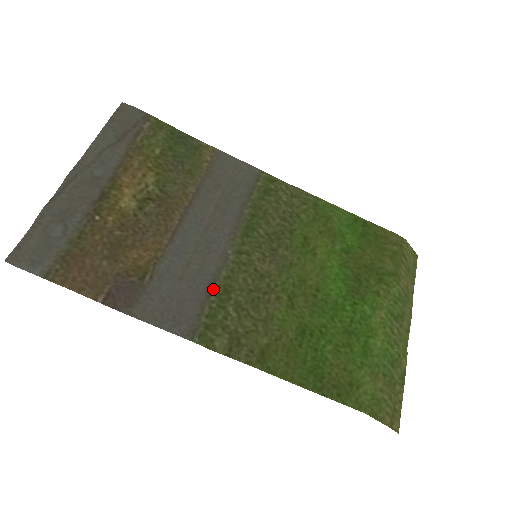
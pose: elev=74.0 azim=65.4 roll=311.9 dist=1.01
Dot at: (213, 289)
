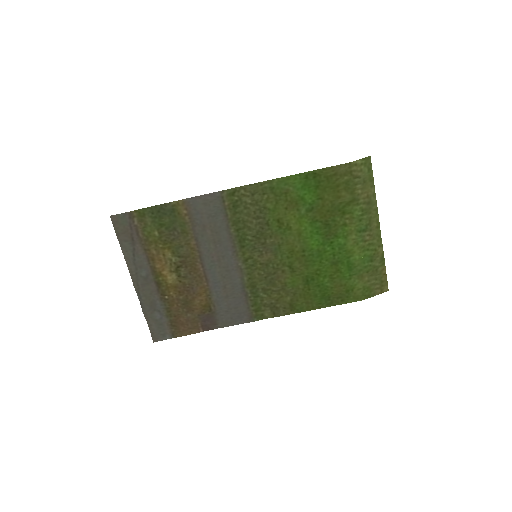
Dot at: (246, 291)
